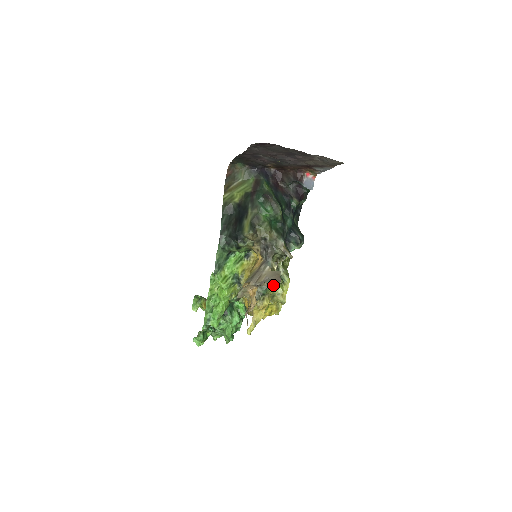
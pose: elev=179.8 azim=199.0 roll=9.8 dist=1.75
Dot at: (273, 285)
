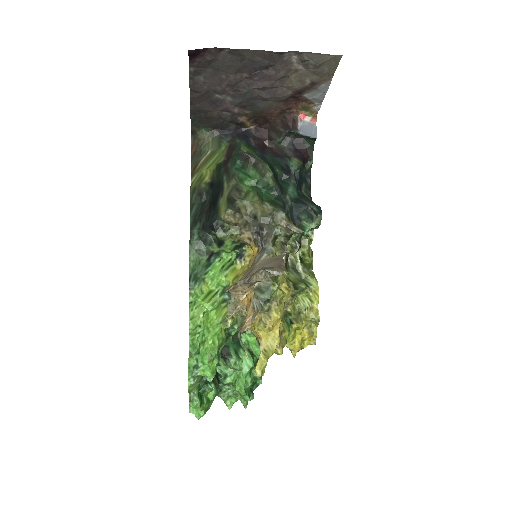
Dot at: (271, 273)
